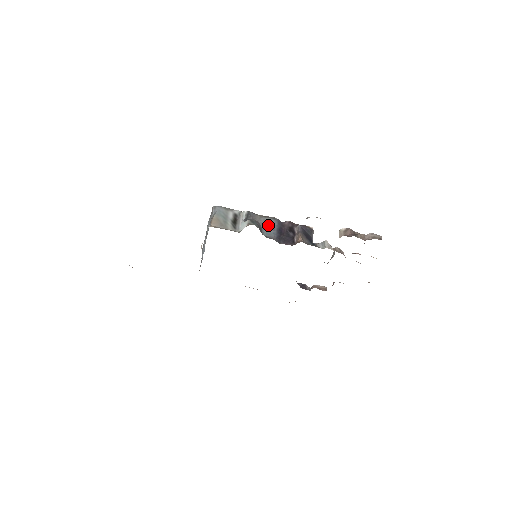
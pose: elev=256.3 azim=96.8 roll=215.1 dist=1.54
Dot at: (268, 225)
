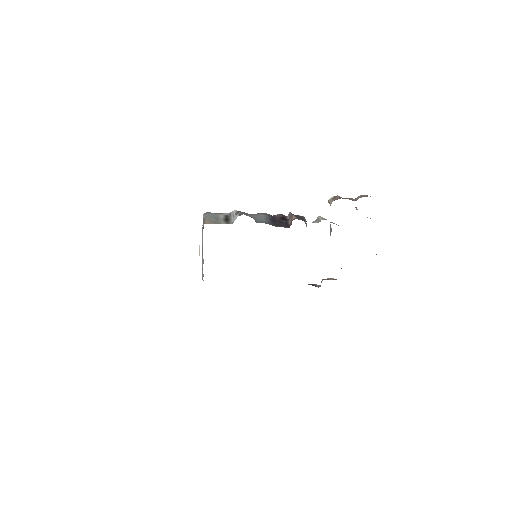
Dot at: (260, 217)
